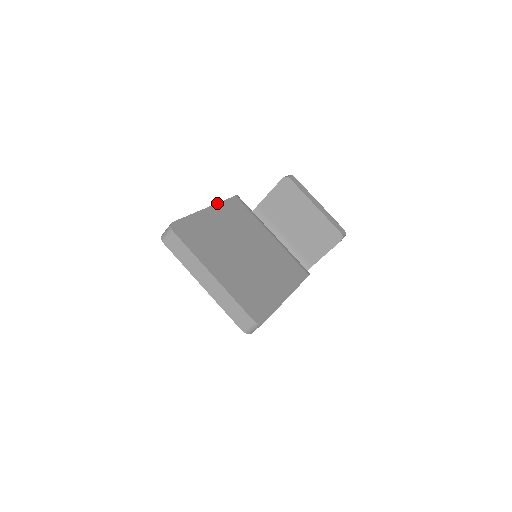
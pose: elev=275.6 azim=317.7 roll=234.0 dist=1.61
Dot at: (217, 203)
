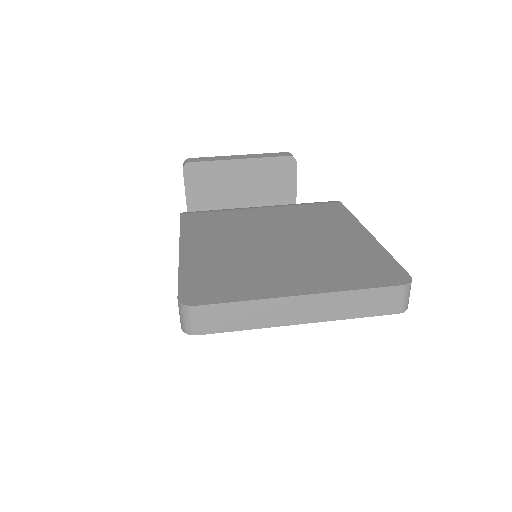
Dot at: occluded
